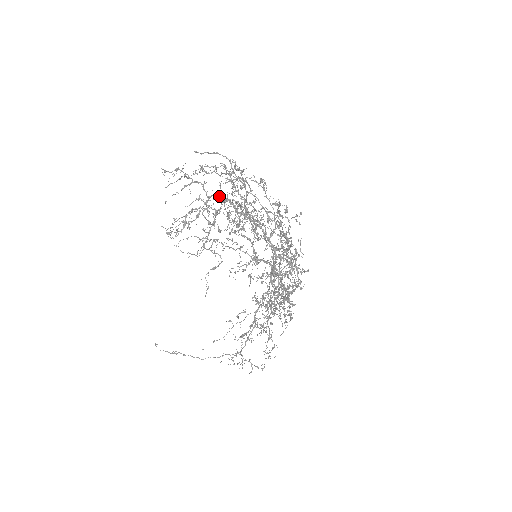
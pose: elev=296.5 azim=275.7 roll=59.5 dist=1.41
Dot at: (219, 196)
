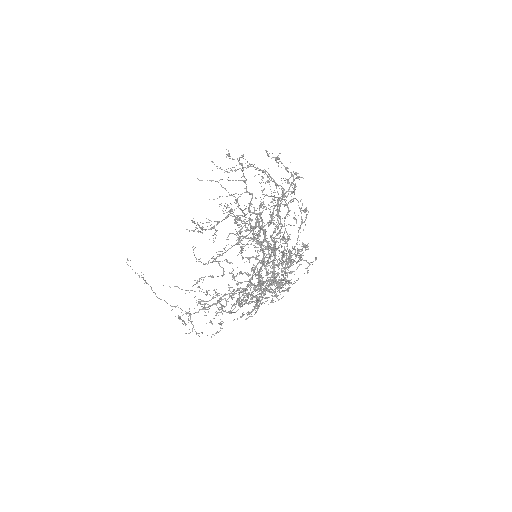
Dot at: occluded
